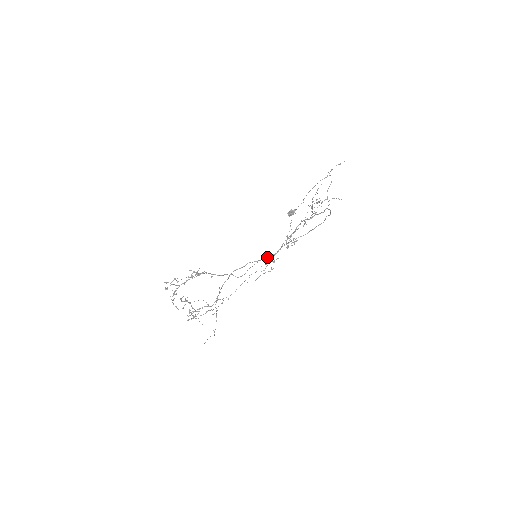
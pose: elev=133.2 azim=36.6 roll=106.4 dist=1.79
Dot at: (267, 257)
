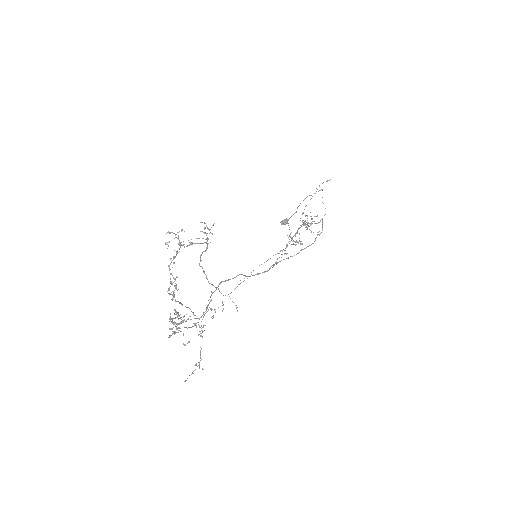
Dot at: (258, 273)
